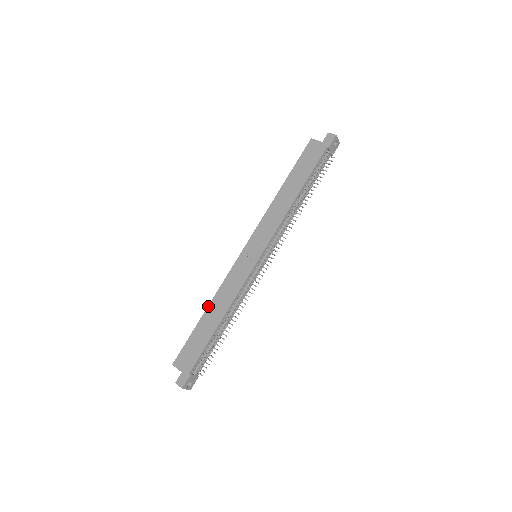
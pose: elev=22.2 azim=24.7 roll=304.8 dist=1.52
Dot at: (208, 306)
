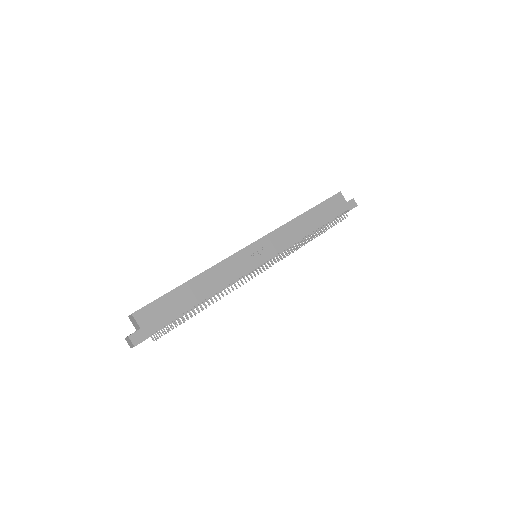
Dot at: (197, 275)
